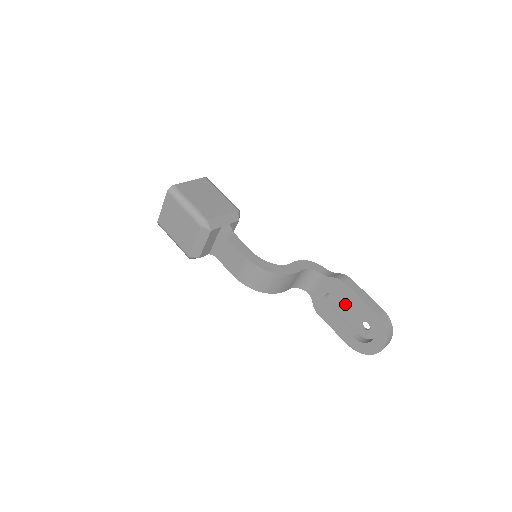
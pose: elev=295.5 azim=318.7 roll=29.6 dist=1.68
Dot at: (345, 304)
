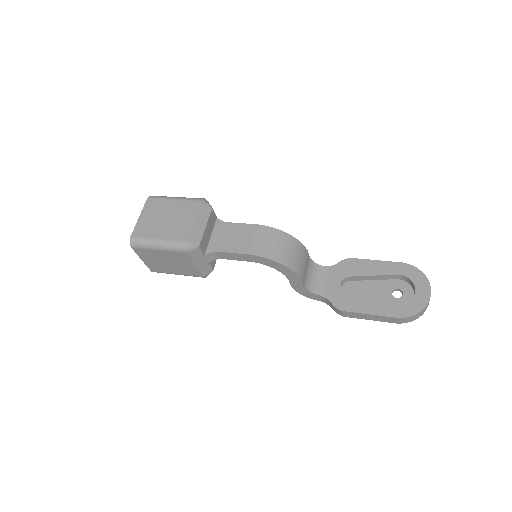
Dot at: (364, 288)
